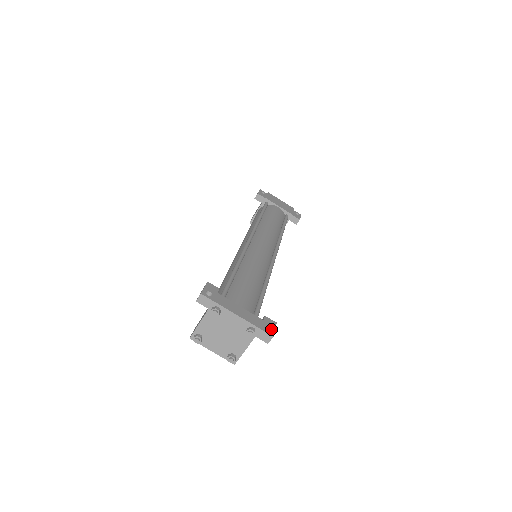
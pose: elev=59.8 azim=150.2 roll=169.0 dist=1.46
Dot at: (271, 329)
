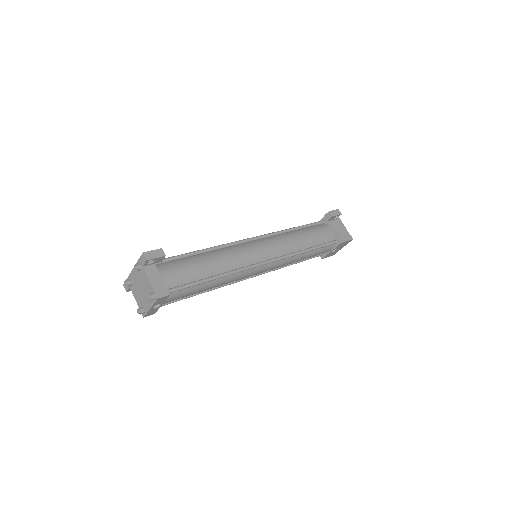
Dot at: (149, 253)
